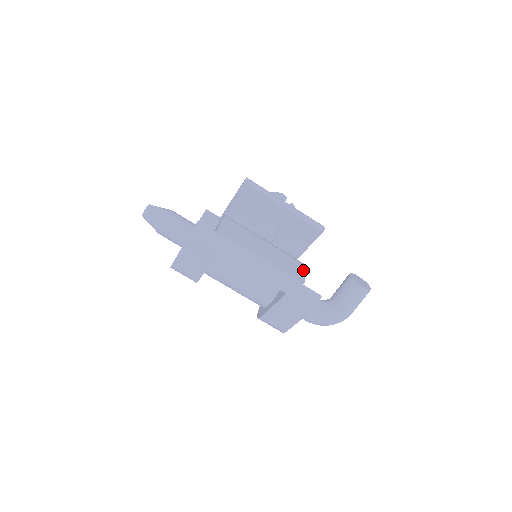
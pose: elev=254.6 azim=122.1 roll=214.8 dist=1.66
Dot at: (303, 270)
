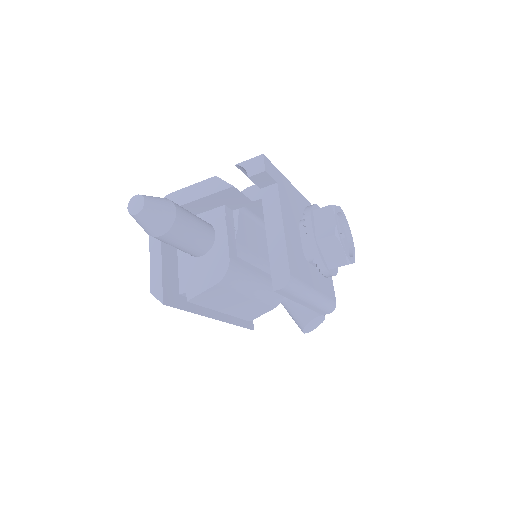
Dot at: (266, 312)
